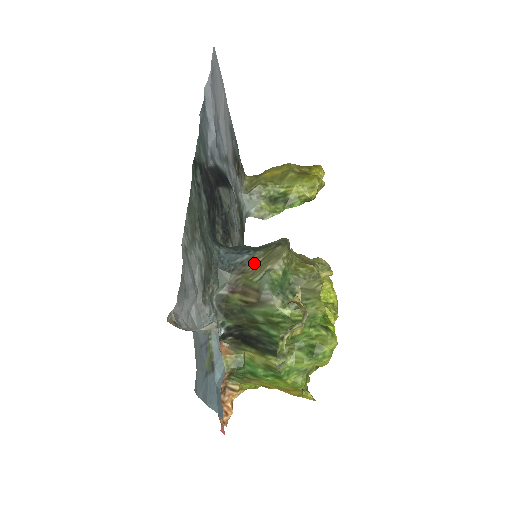
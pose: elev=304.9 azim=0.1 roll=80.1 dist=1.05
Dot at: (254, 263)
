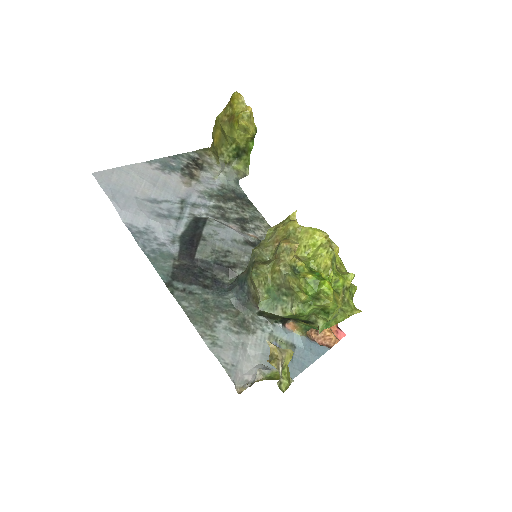
Dot at: (252, 291)
